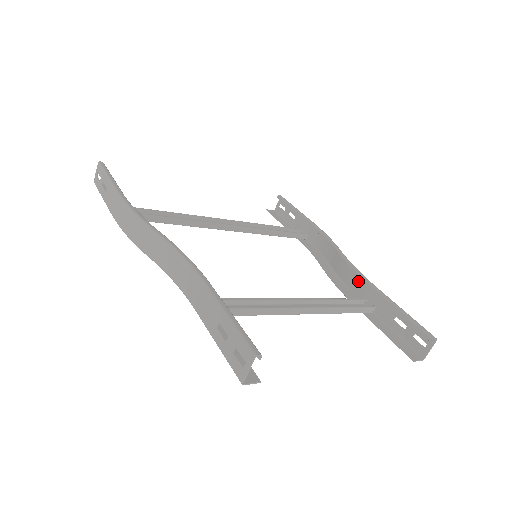
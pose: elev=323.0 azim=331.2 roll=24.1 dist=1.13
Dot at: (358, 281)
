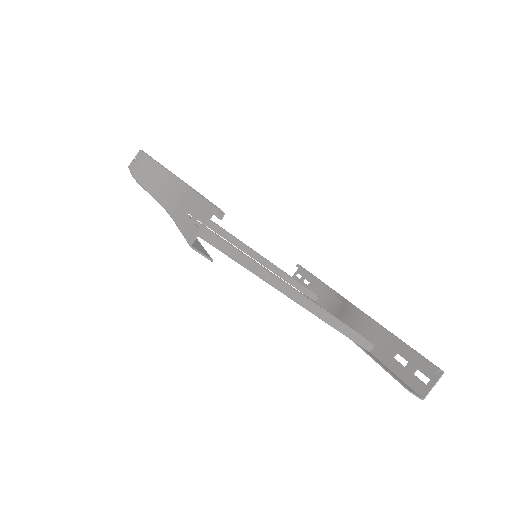
Dot at: (360, 323)
